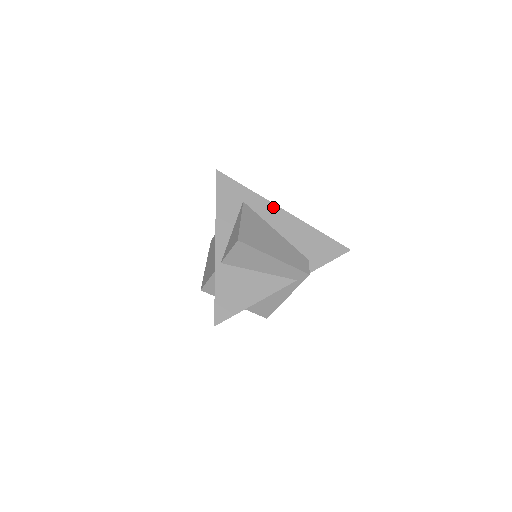
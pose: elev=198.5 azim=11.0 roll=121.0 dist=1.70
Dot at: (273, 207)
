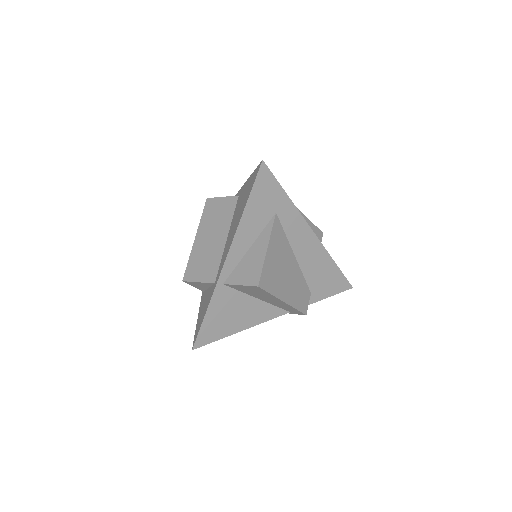
Dot at: (304, 226)
